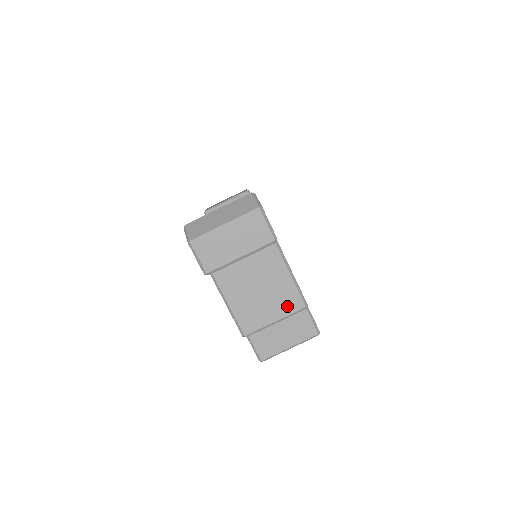
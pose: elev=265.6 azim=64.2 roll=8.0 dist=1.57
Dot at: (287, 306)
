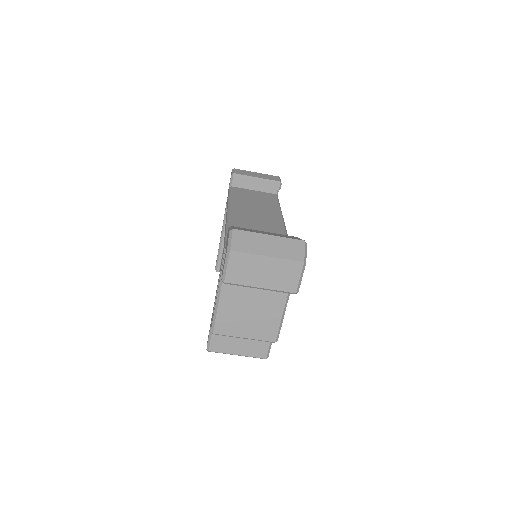
Dot at: (262, 333)
